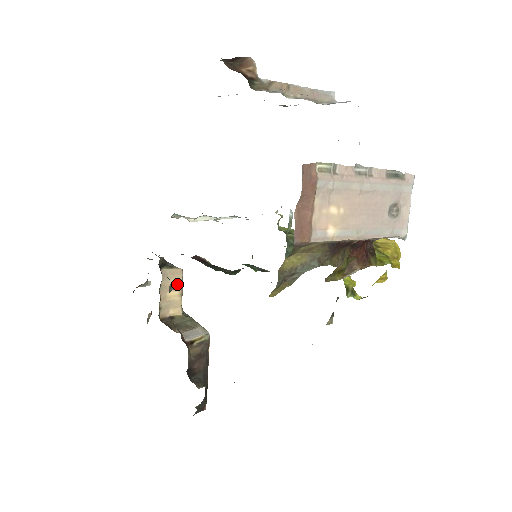
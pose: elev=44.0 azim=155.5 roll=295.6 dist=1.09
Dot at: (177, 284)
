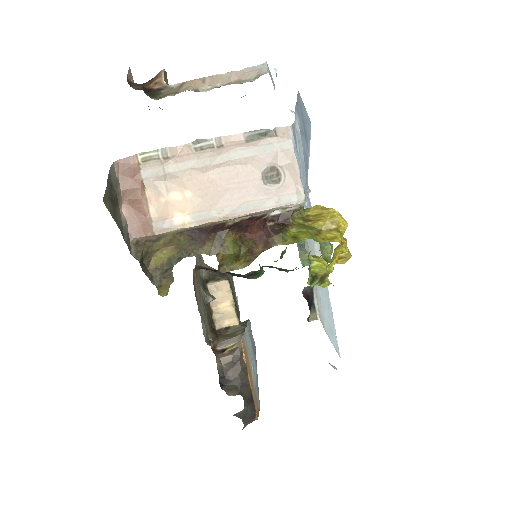
Dot at: (226, 295)
